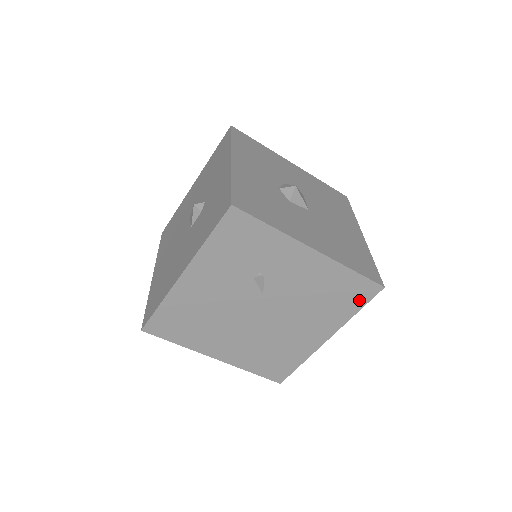
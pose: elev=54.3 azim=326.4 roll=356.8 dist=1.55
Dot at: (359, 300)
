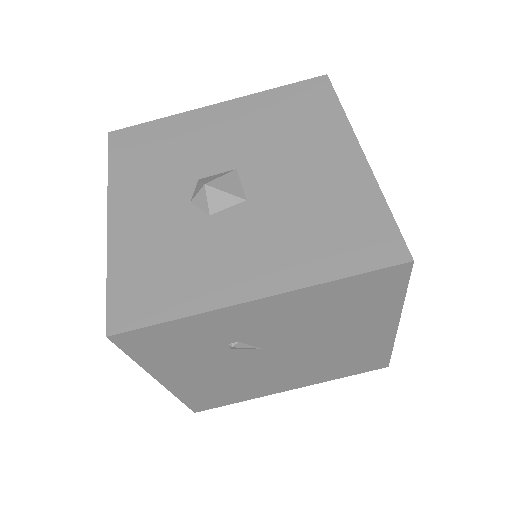
Dot at: (391, 288)
